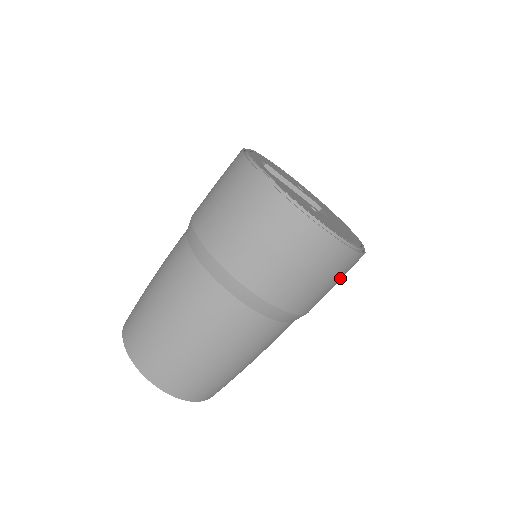
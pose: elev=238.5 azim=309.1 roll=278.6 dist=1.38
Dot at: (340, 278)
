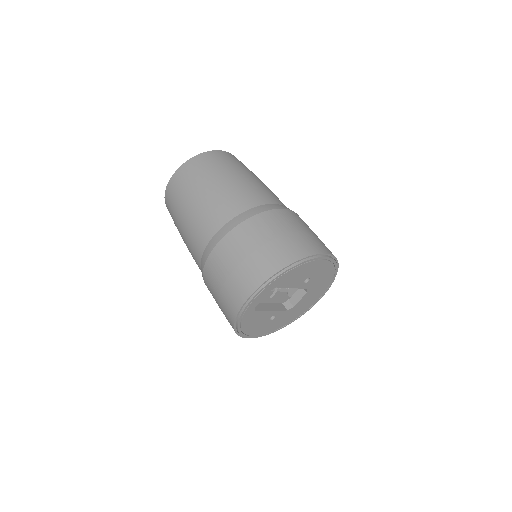
Dot at: occluded
